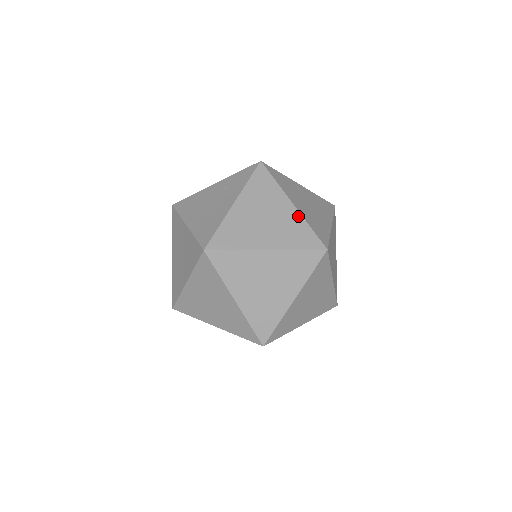
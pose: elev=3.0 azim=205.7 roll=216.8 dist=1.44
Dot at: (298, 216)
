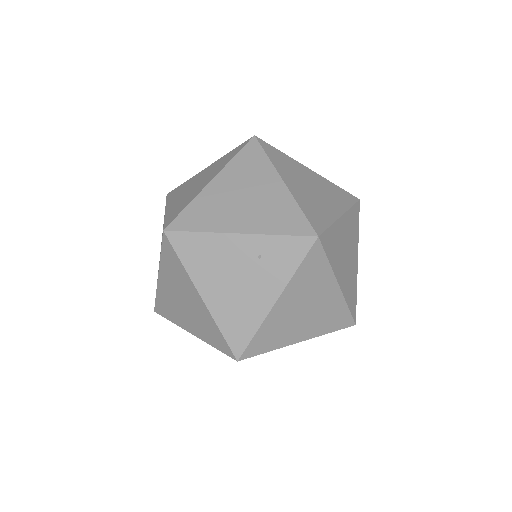
Dot at: (340, 299)
